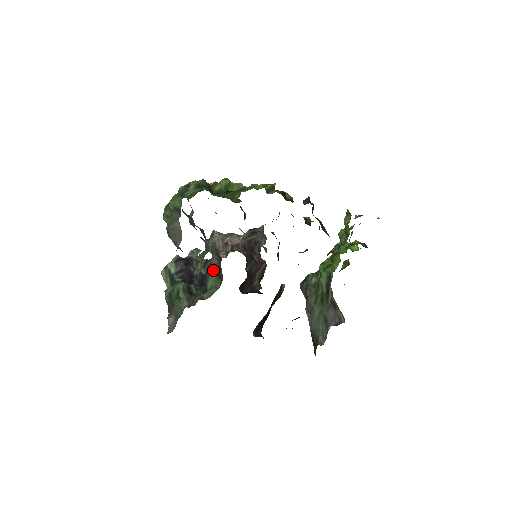
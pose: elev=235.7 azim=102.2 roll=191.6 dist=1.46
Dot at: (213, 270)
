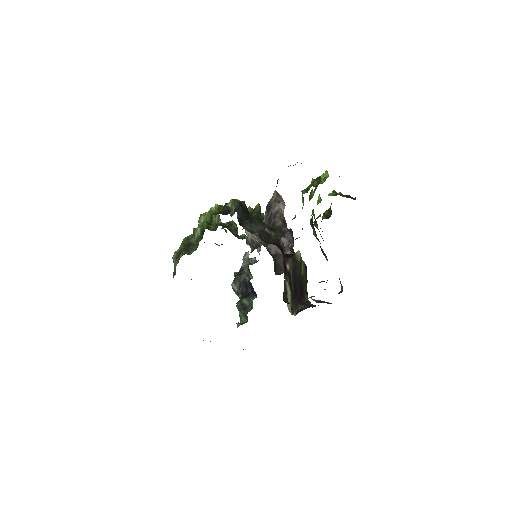
Dot at: occluded
